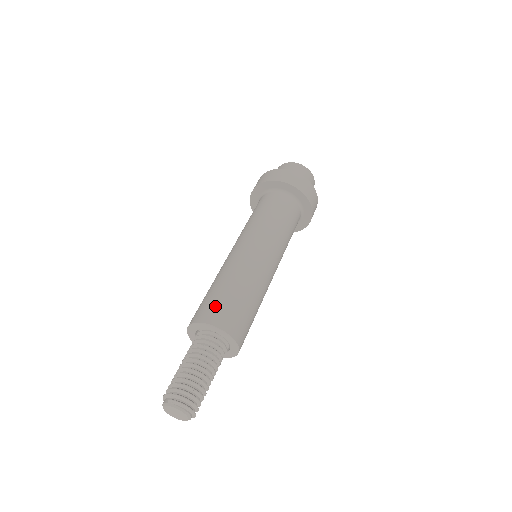
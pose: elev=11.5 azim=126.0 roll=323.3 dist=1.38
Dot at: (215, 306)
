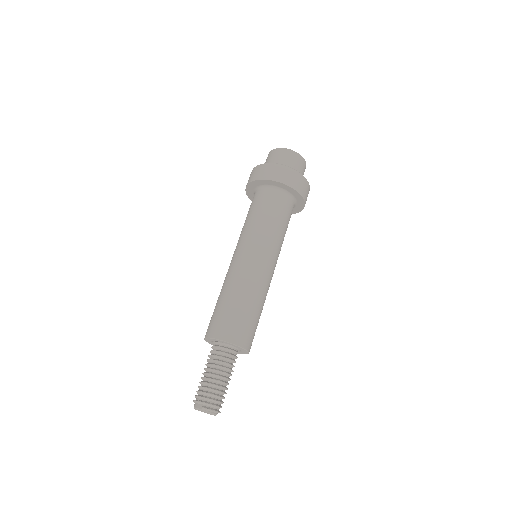
Dot at: (233, 324)
